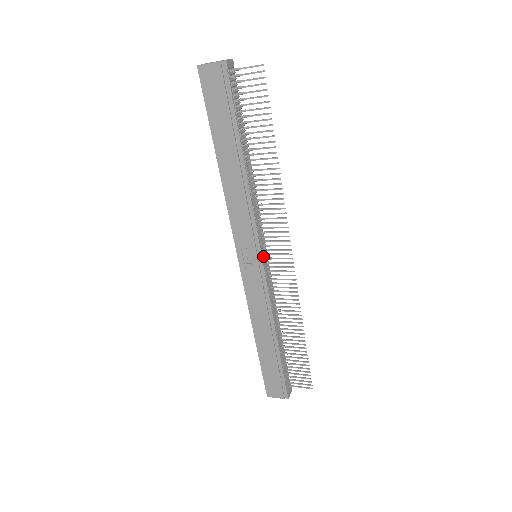
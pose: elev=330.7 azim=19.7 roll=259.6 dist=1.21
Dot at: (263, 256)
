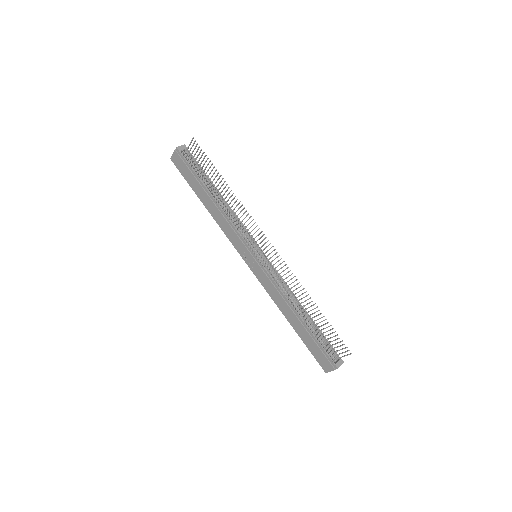
Dot at: (255, 253)
